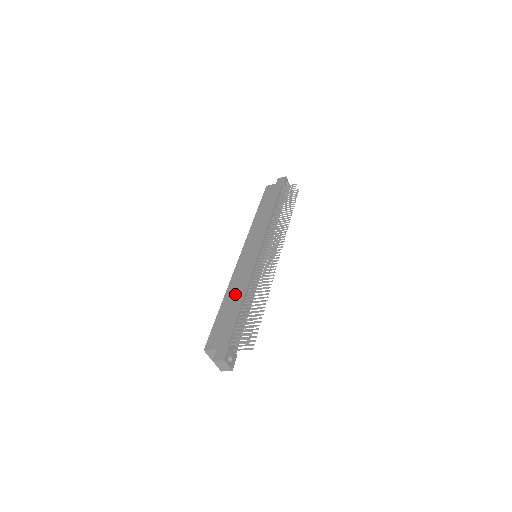
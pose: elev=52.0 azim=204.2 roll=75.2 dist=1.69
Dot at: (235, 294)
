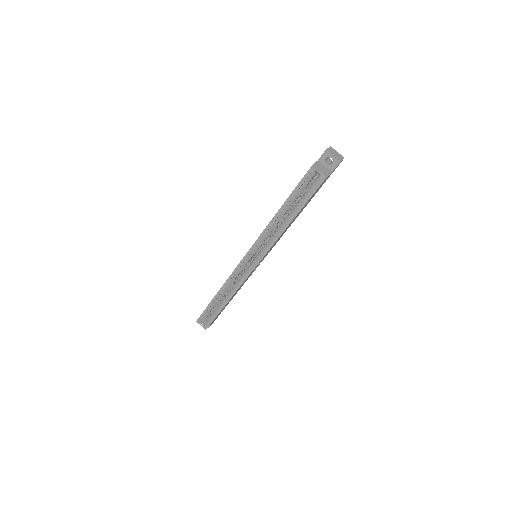
Dot at: occluded
